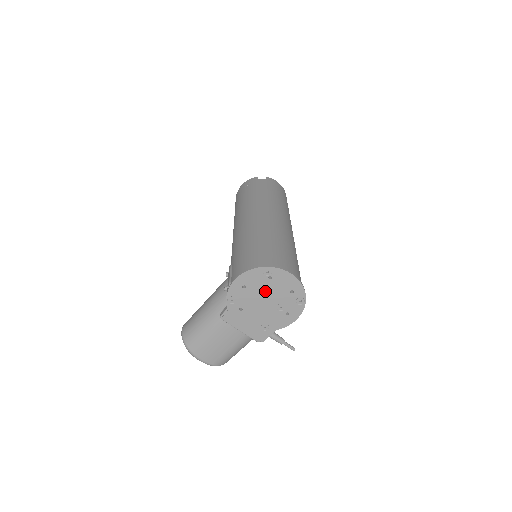
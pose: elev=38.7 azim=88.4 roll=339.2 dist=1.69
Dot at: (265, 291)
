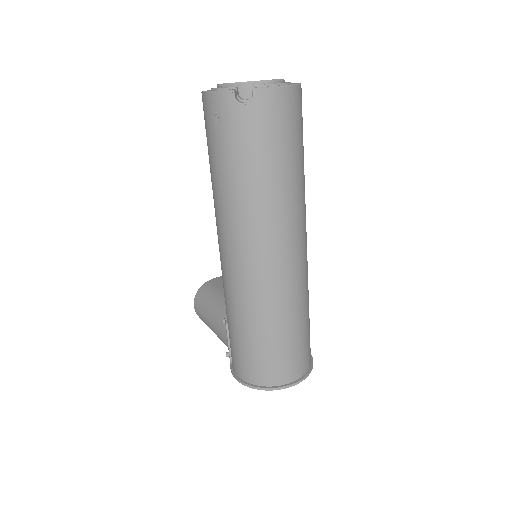
Dot at: occluded
